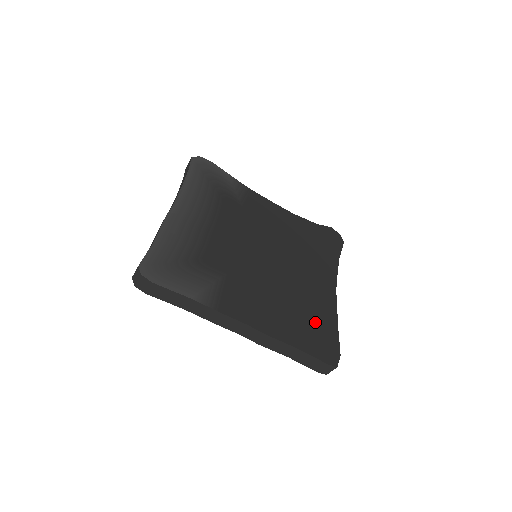
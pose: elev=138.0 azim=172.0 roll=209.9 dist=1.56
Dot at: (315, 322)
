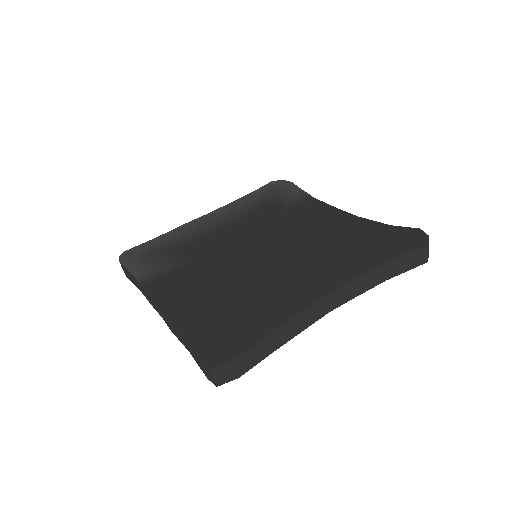
Dot at: (241, 318)
